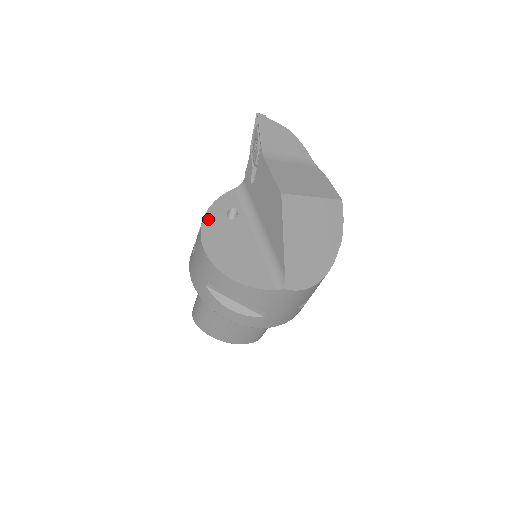
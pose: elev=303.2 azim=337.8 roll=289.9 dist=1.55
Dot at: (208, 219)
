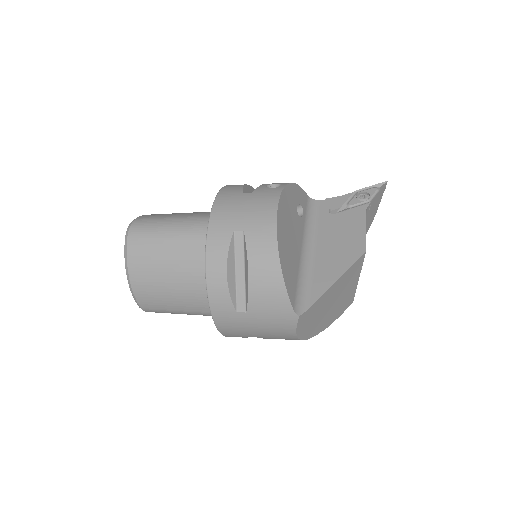
Dot at: (290, 190)
